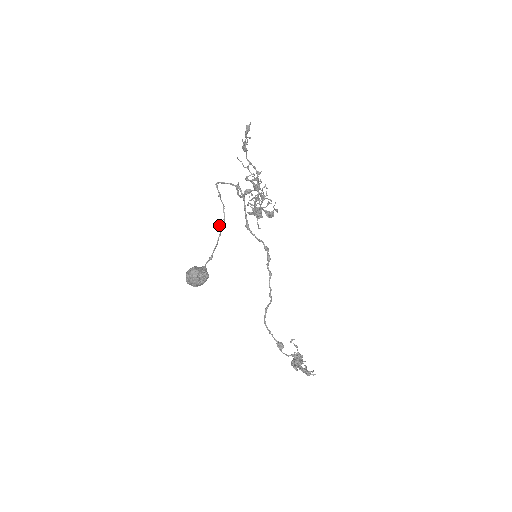
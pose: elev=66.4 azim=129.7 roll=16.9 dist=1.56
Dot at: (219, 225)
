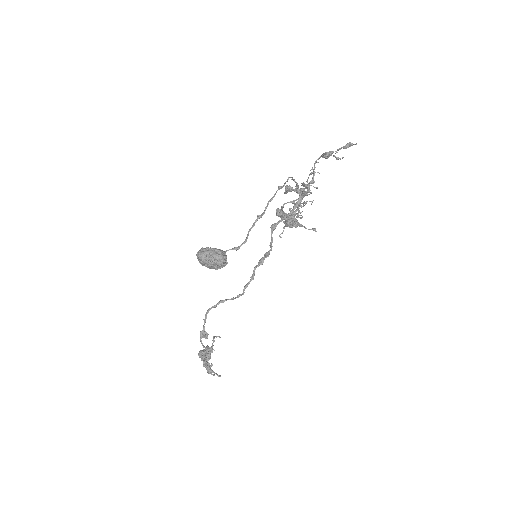
Dot at: (259, 215)
